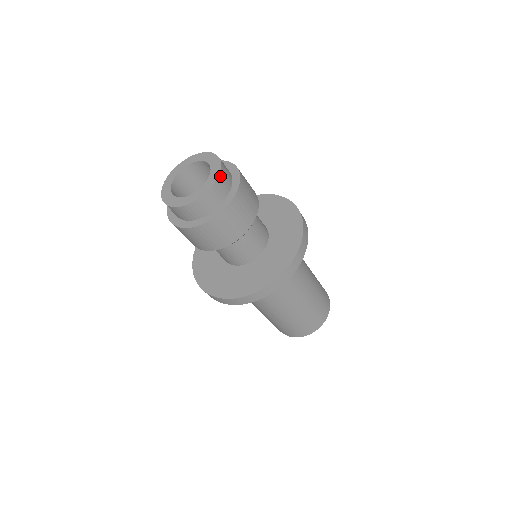
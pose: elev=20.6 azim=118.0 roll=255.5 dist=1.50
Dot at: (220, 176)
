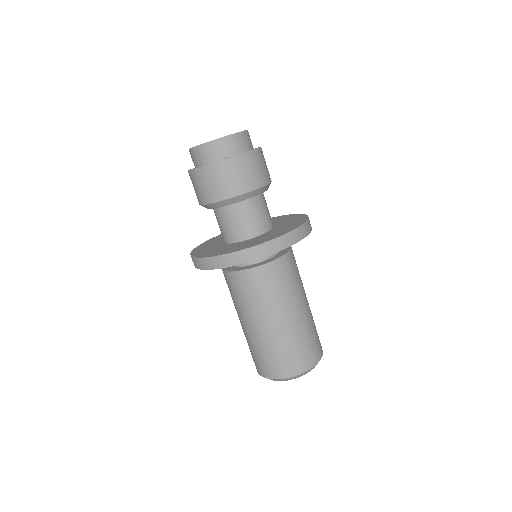
Dot at: (238, 135)
